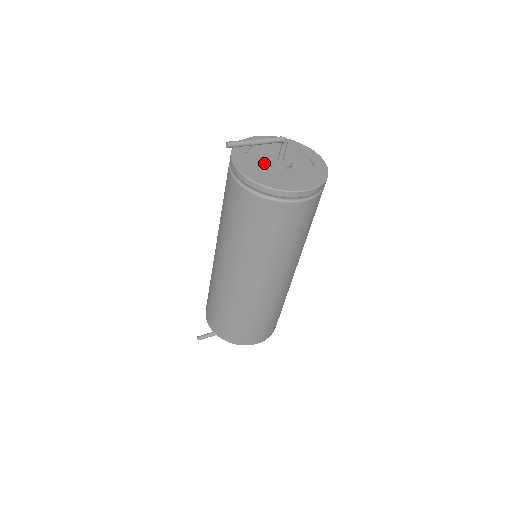
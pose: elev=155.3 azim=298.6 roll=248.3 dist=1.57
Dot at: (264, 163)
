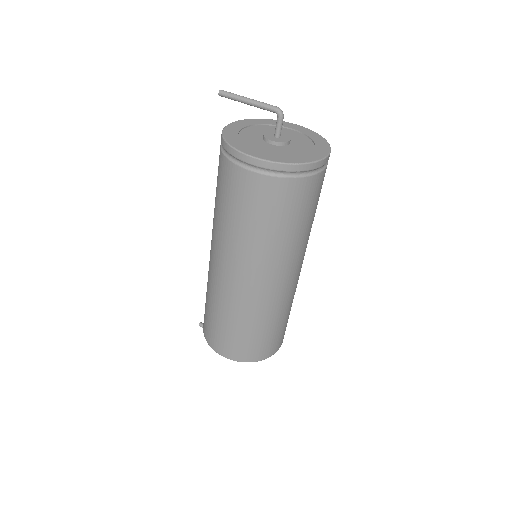
Dot at: (260, 134)
